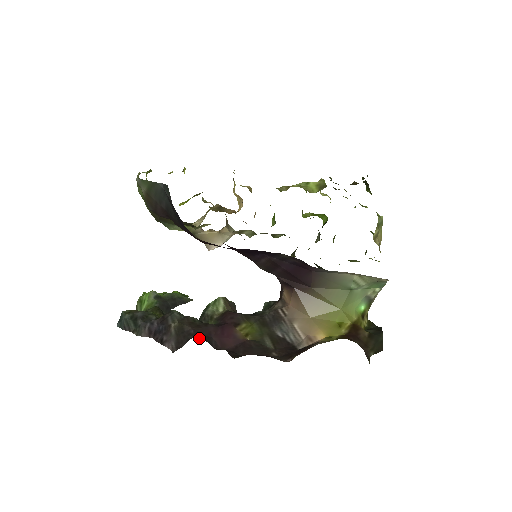
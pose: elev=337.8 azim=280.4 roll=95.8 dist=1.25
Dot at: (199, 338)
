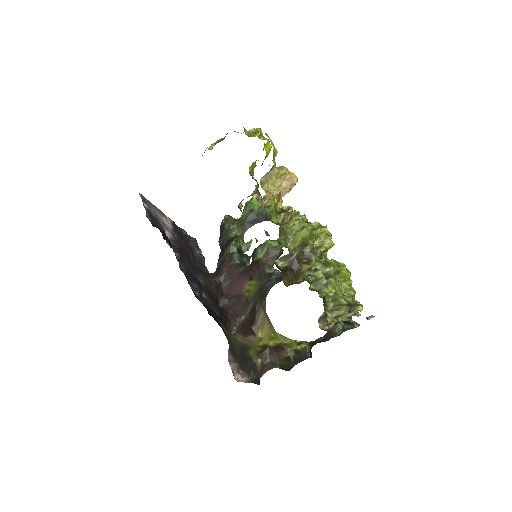
Dot at: (219, 279)
